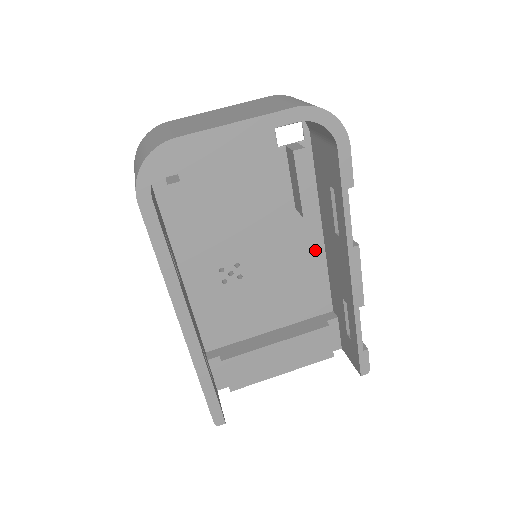
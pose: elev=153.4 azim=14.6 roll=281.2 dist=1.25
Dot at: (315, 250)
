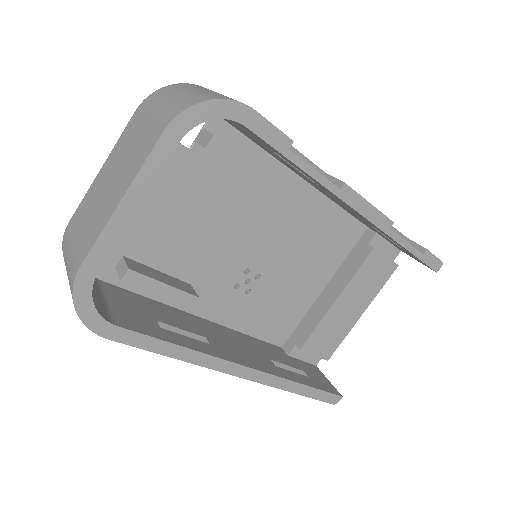
Dot at: (307, 198)
